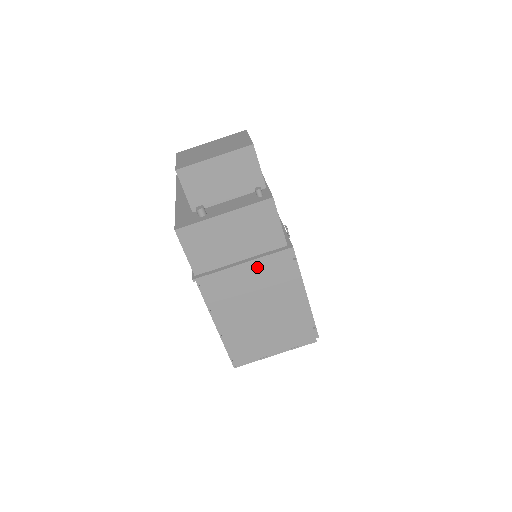
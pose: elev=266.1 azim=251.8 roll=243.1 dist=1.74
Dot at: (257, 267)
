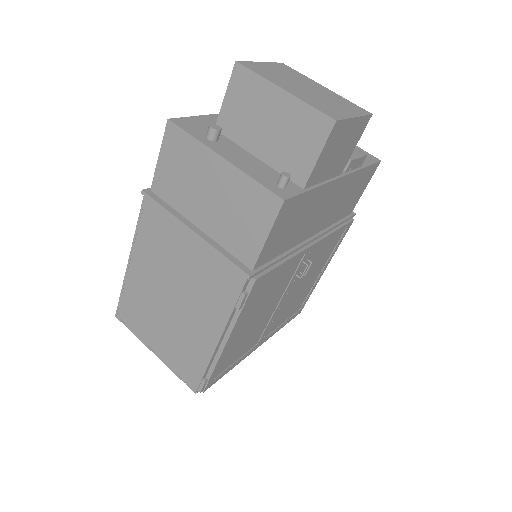
Dot at: (204, 253)
